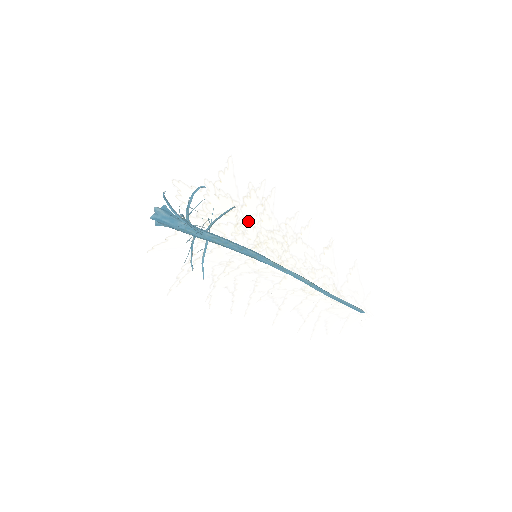
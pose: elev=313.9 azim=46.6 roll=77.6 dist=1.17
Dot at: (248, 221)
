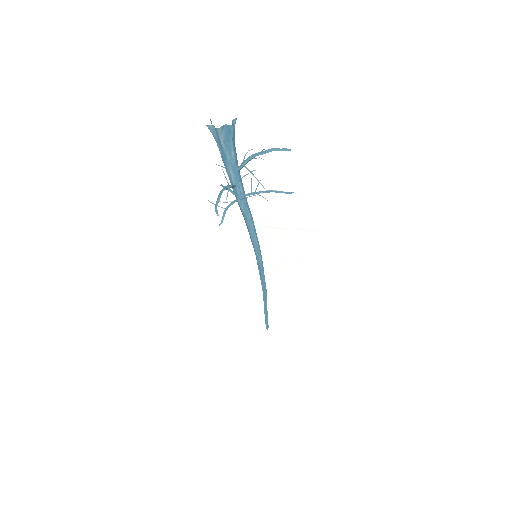
Dot at: occluded
